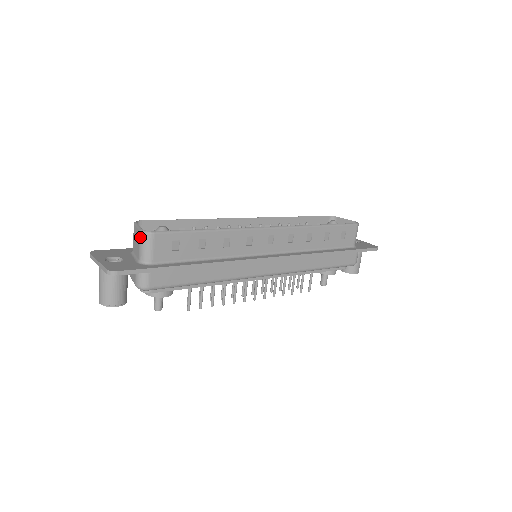
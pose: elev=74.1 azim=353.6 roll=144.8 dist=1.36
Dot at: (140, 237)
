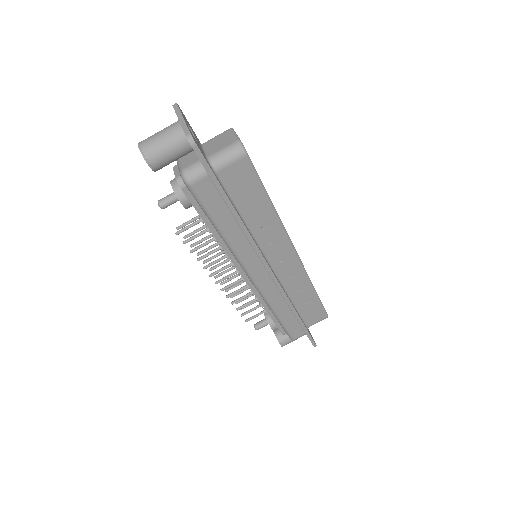
Dot at: (233, 144)
